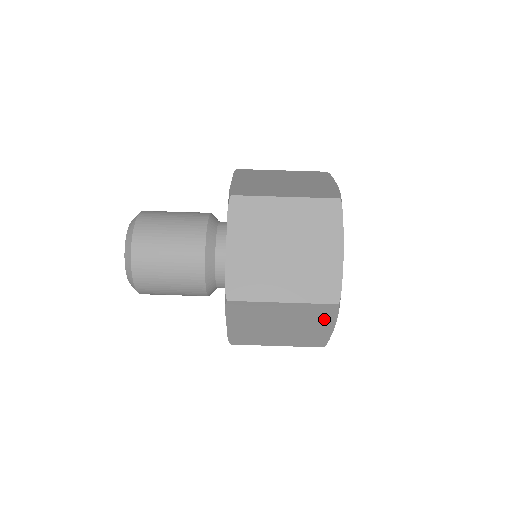
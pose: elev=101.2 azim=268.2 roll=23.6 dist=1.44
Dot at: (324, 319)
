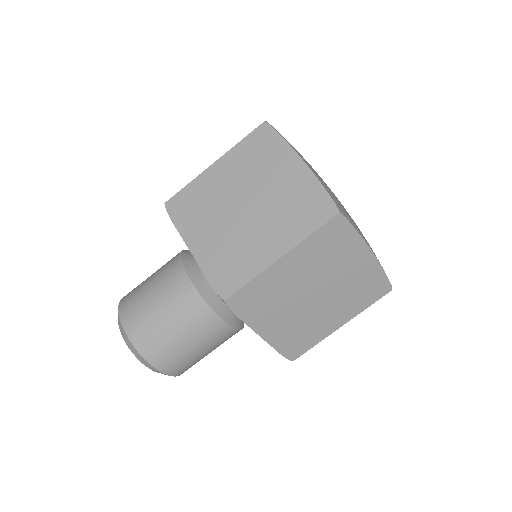
Dot at: (348, 247)
